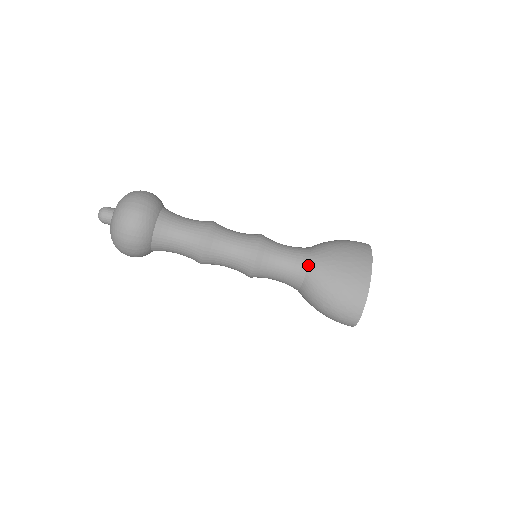
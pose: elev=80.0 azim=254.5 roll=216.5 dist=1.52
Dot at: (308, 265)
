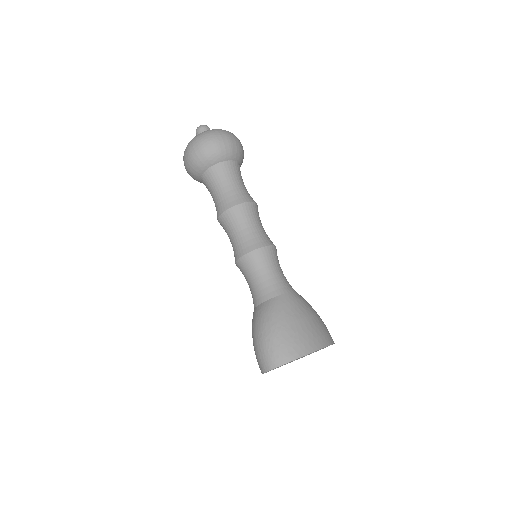
Dot at: (286, 293)
